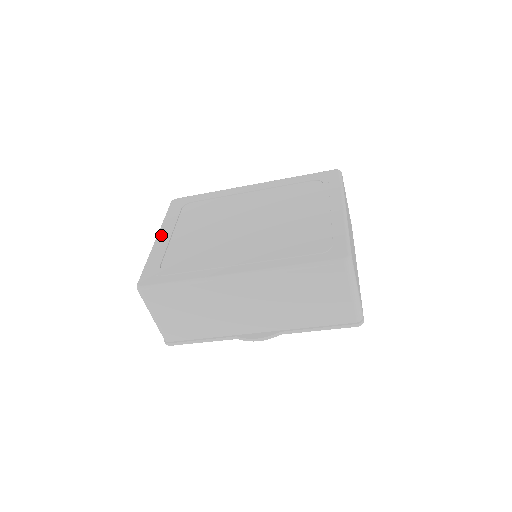
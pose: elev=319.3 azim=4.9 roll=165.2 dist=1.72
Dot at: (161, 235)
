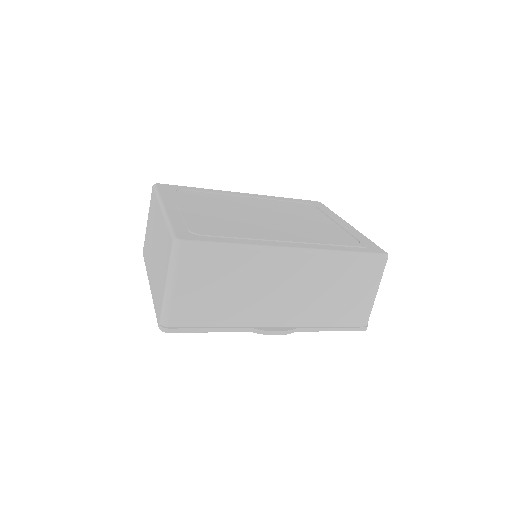
Dot at: (168, 205)
